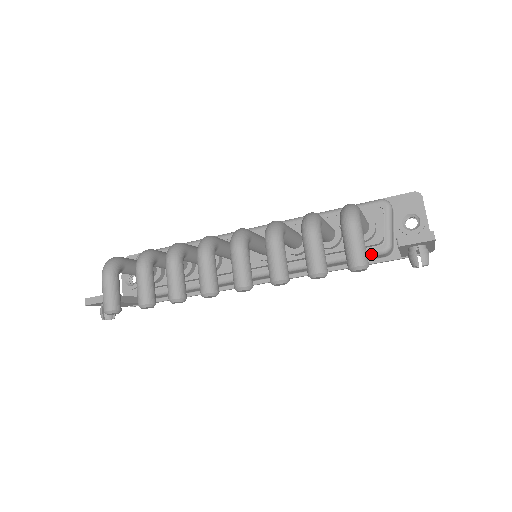
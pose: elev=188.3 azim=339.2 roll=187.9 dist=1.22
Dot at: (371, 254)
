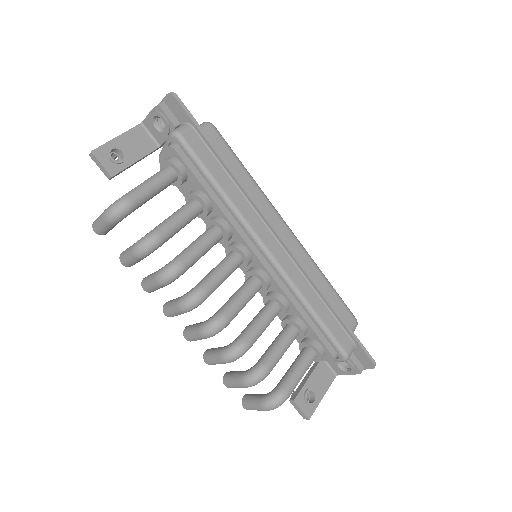
Dot at: occluded
